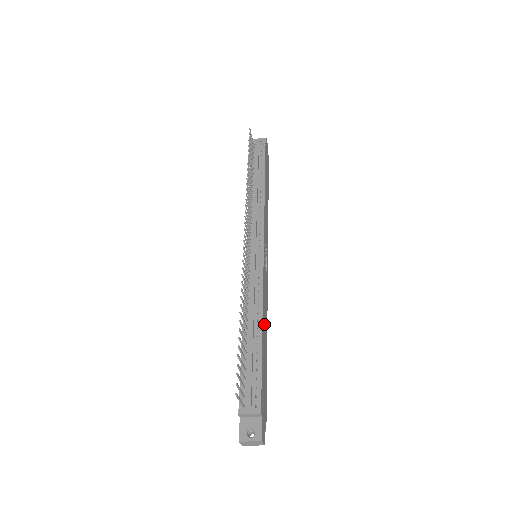
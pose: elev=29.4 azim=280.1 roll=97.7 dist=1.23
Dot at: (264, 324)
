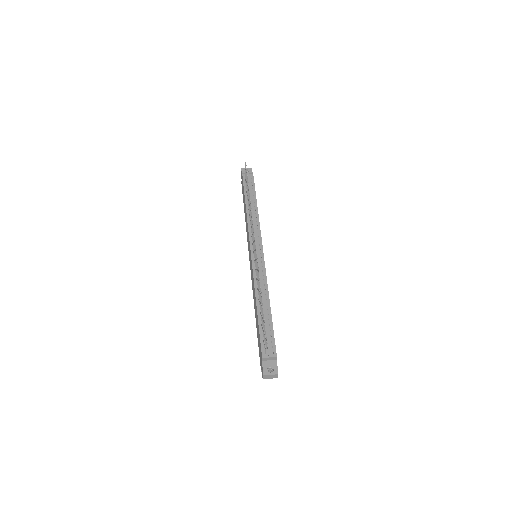
Dot at: occluded
